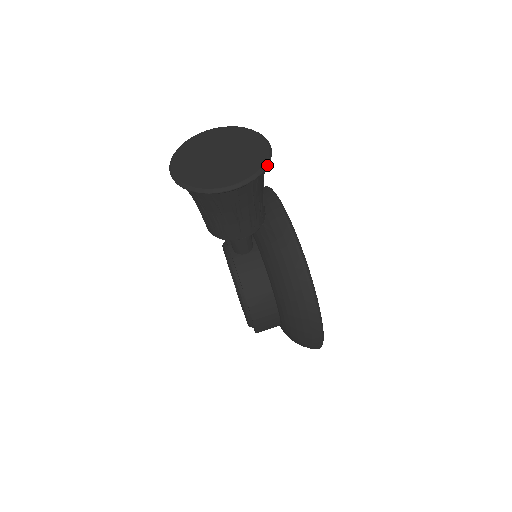
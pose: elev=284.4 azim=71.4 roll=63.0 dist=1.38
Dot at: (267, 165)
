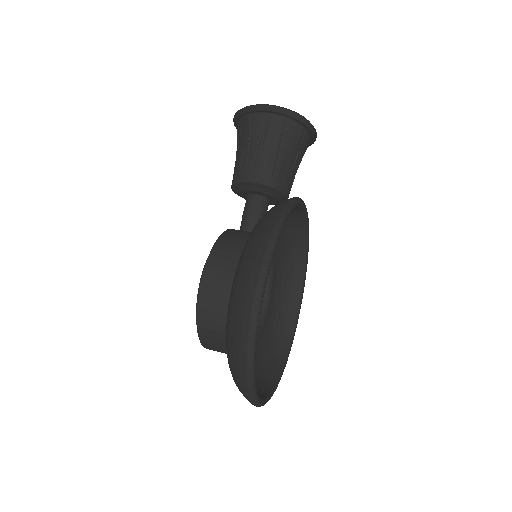
Dot at: (303, 117)
